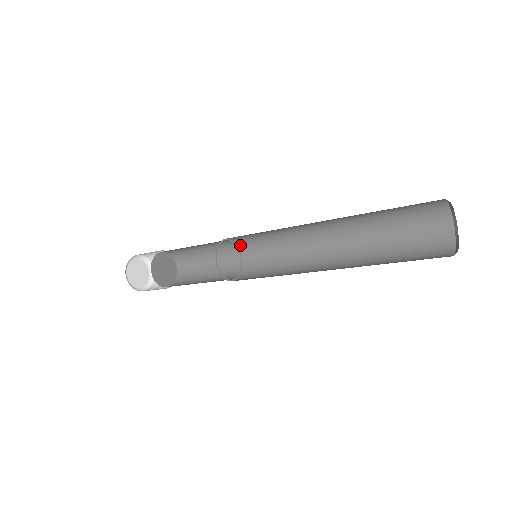
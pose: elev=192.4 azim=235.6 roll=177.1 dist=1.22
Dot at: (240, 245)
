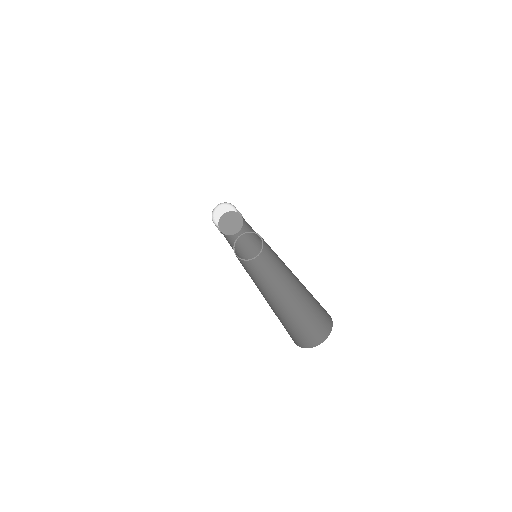
Dot at: (264, 243)
